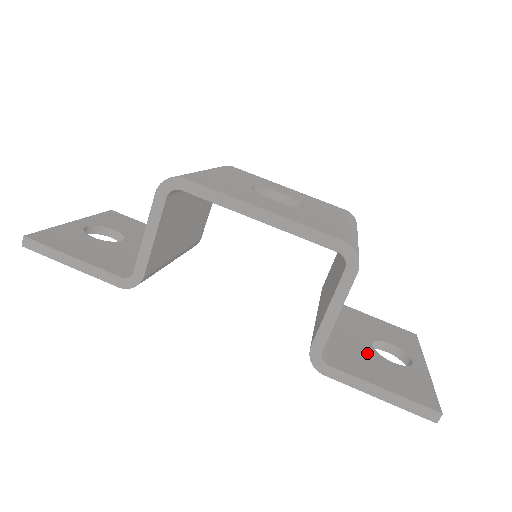
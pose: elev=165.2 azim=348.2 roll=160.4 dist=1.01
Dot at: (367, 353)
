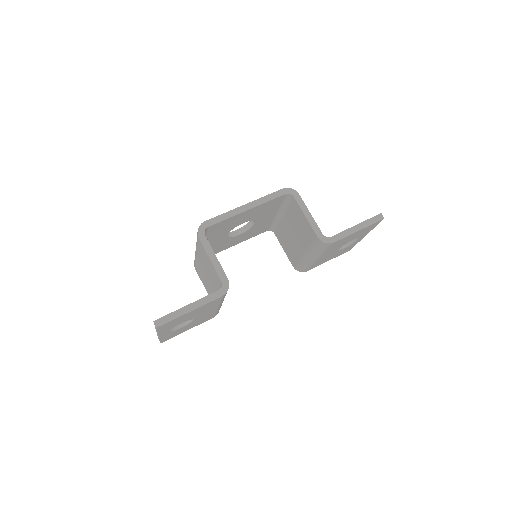
Dot at: occluded
